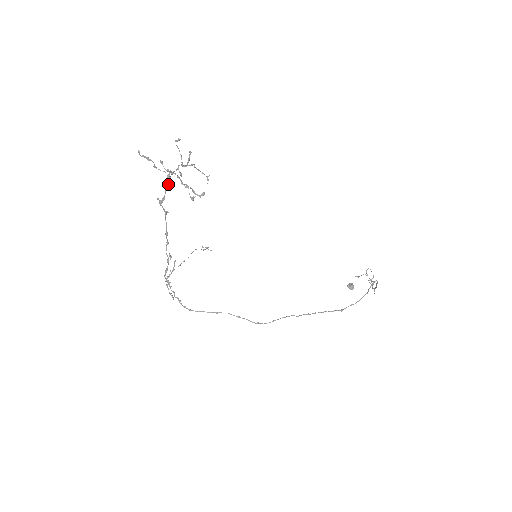
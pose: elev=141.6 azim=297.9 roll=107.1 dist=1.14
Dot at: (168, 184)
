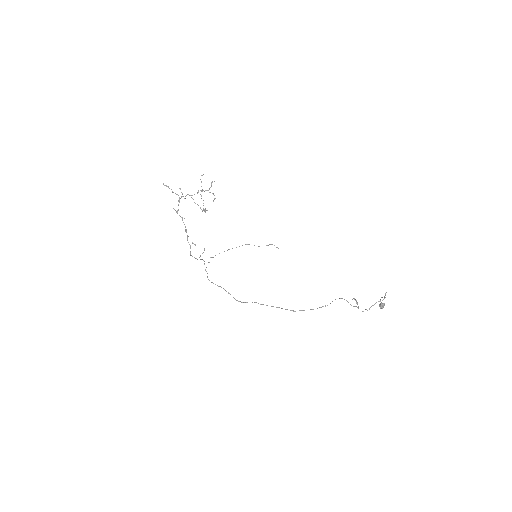
Dot at: occluded
